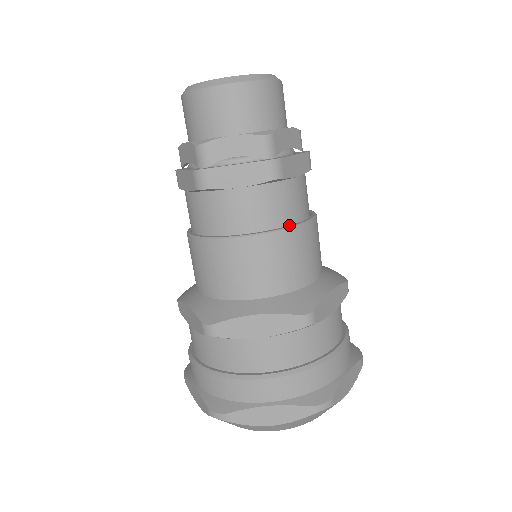
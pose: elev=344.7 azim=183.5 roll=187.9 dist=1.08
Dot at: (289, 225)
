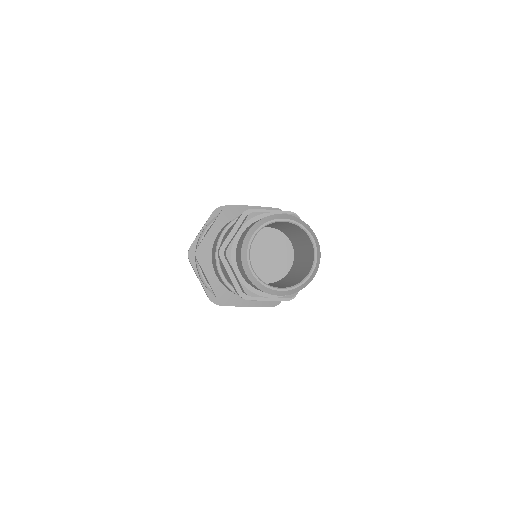
Dot at: occluded
